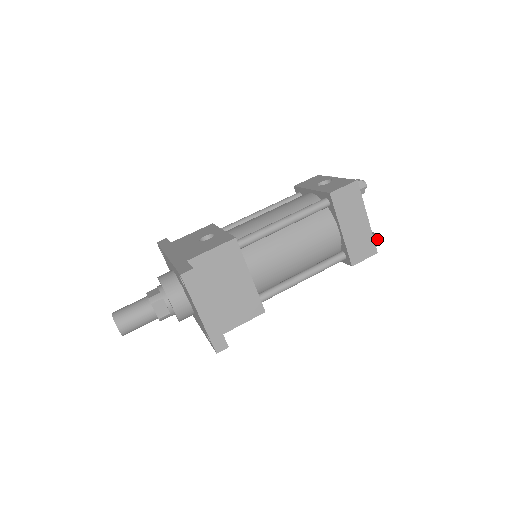
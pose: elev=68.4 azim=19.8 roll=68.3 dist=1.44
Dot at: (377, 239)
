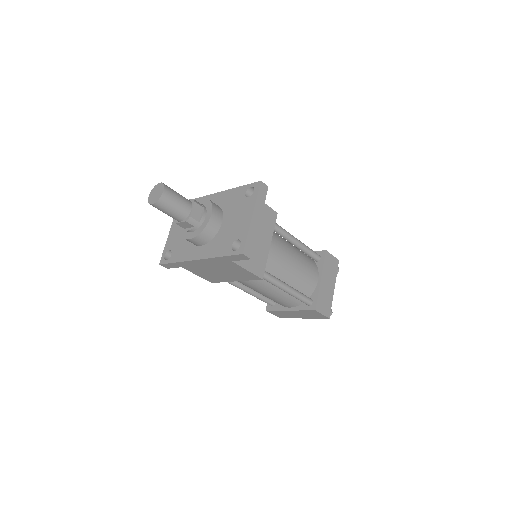
Dot at: (331, 310)
